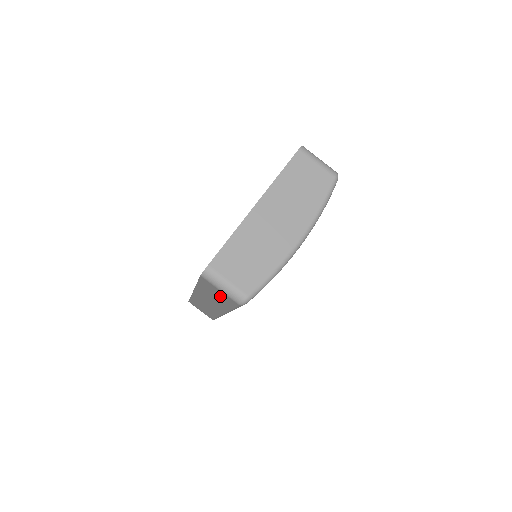
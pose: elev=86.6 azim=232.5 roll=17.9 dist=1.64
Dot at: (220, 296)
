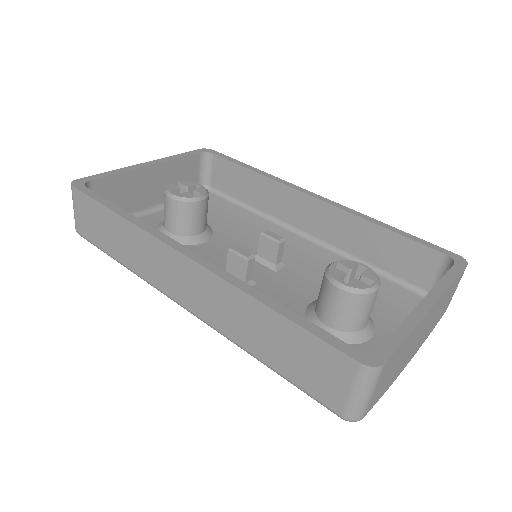
Dot at: (308, 369)
